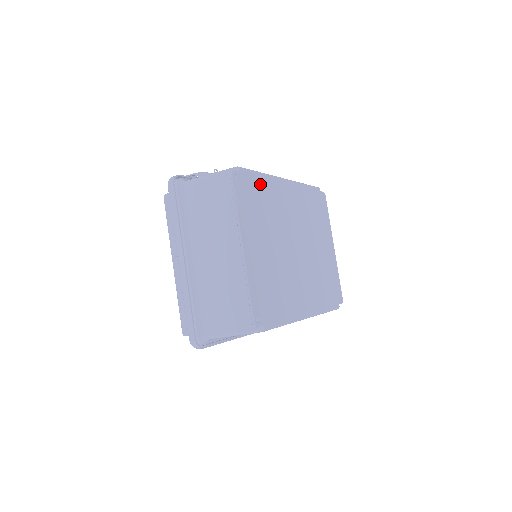
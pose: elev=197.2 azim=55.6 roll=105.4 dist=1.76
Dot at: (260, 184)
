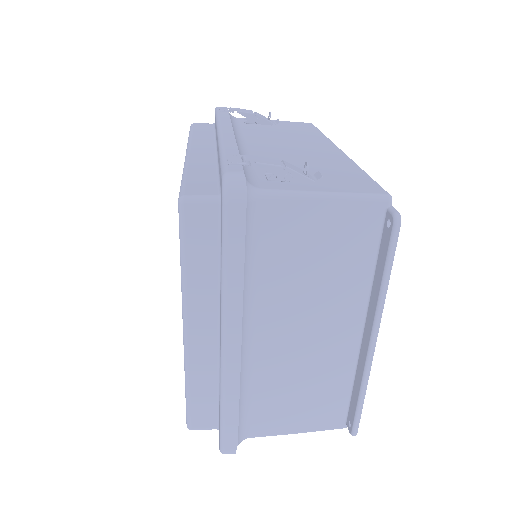
Dot at: occluded
